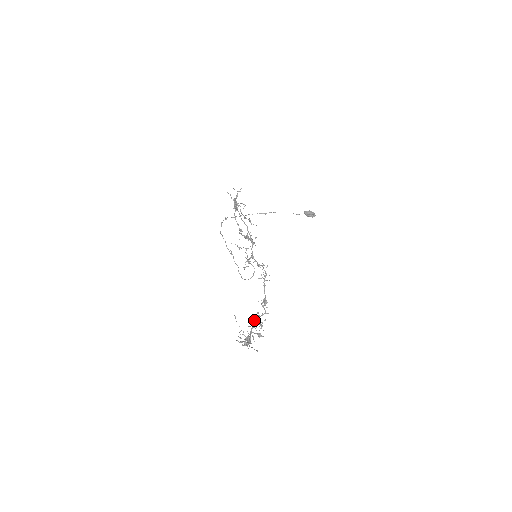
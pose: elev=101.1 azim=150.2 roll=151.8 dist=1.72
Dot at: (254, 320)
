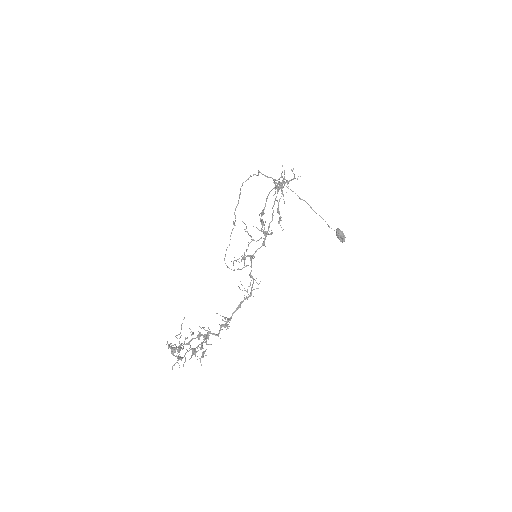
Dot at: occluded
